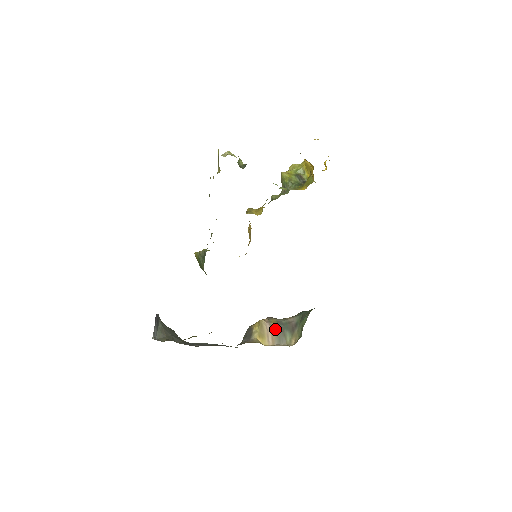
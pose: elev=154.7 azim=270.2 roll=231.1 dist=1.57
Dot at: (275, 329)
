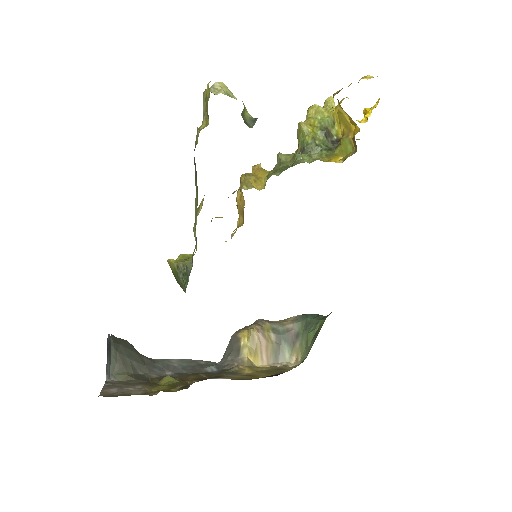
Dot at: (270, 341)
